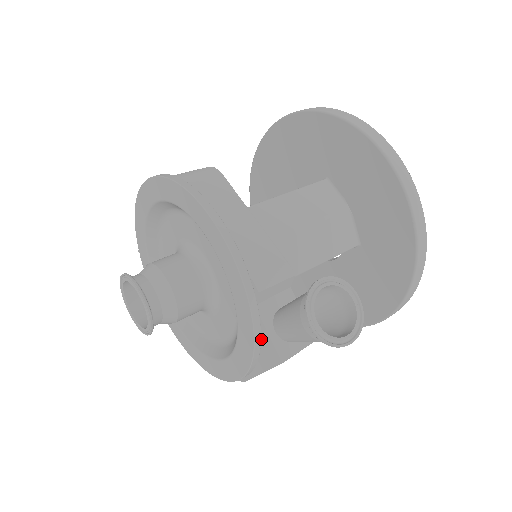
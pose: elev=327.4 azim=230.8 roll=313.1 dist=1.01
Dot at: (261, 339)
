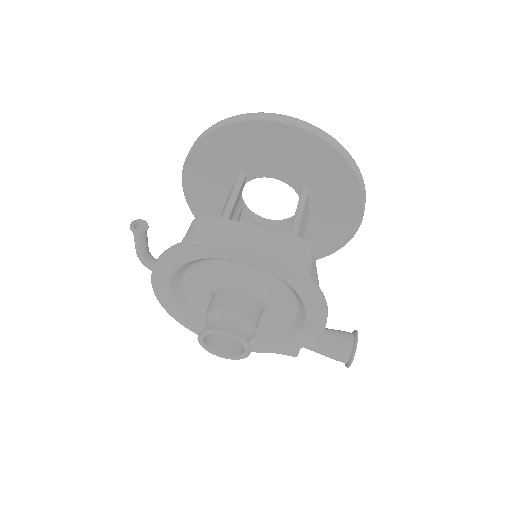
Dot at: occluded
